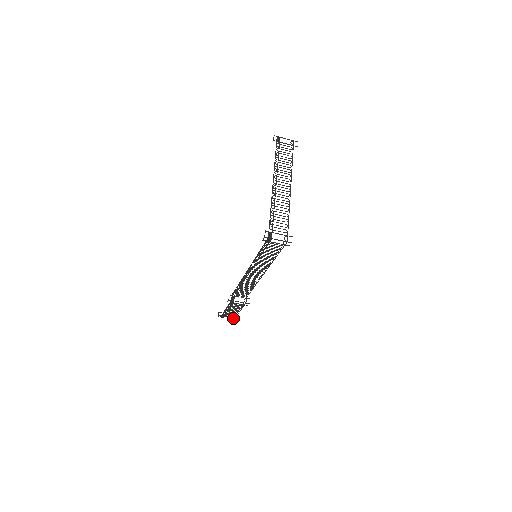
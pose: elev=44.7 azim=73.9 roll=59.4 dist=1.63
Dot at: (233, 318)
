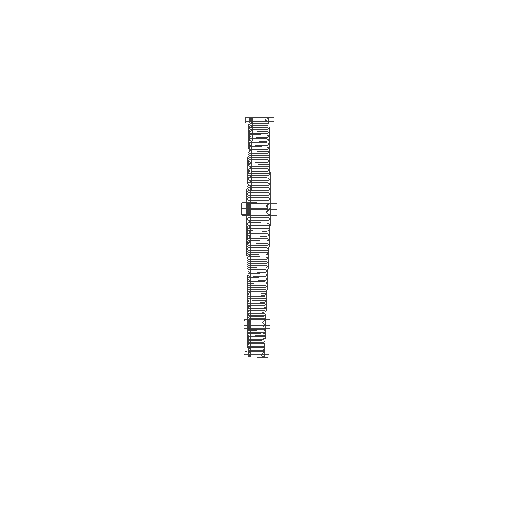
Dot at: (263, 356)
